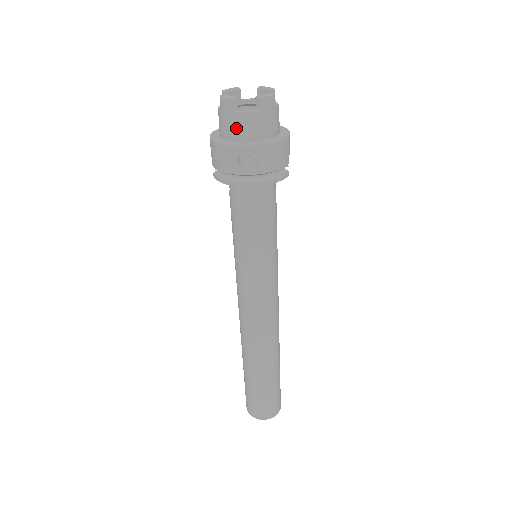
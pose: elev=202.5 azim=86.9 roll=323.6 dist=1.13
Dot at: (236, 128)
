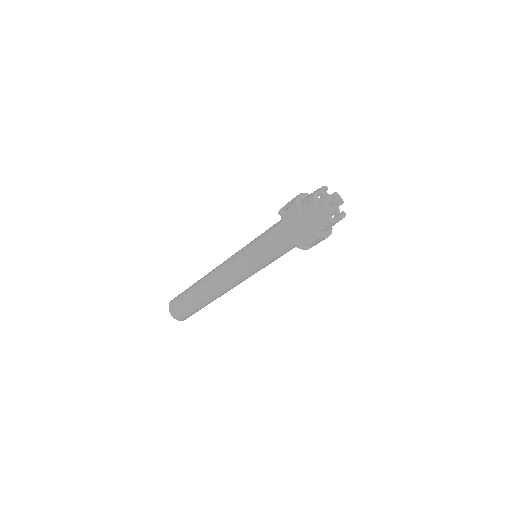
Dot at: (318, 222)
